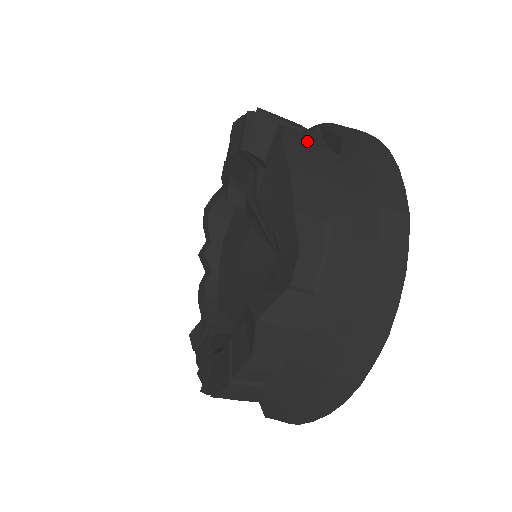
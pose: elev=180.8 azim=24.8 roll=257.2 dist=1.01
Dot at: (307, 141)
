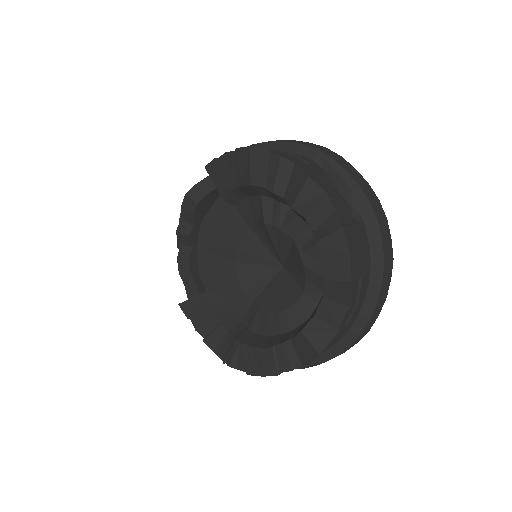
Dot at: (345, 212)
